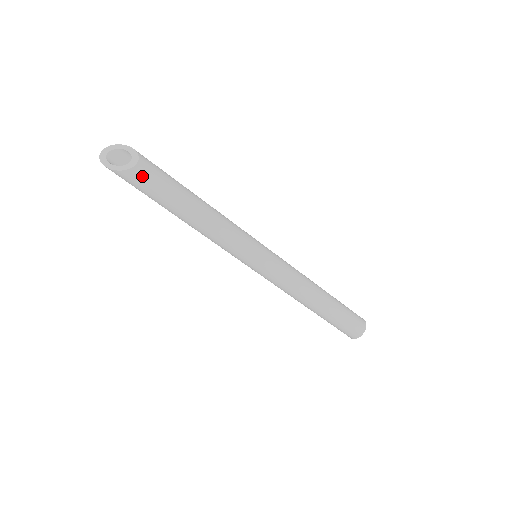
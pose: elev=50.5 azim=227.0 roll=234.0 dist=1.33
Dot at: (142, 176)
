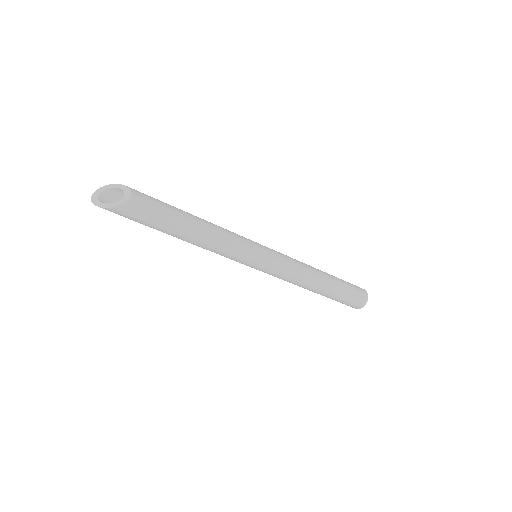
Dot at: (139, 206)
